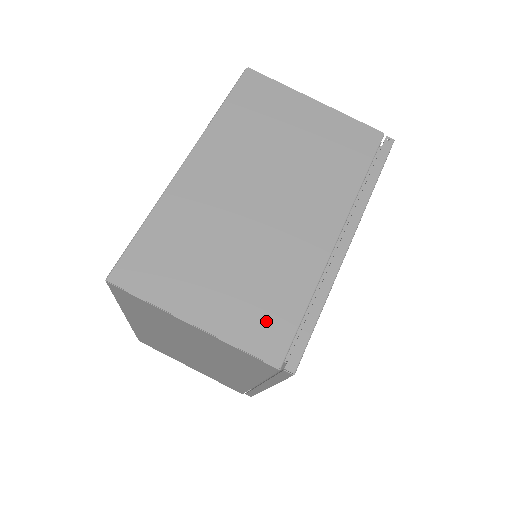
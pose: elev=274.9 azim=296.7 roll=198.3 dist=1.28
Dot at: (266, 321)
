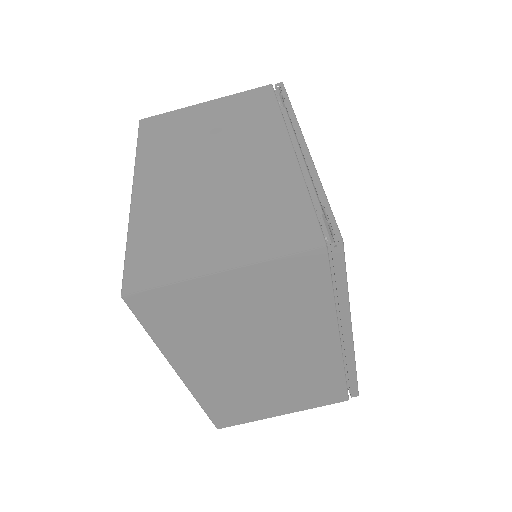
Dot at: (324, 394)
